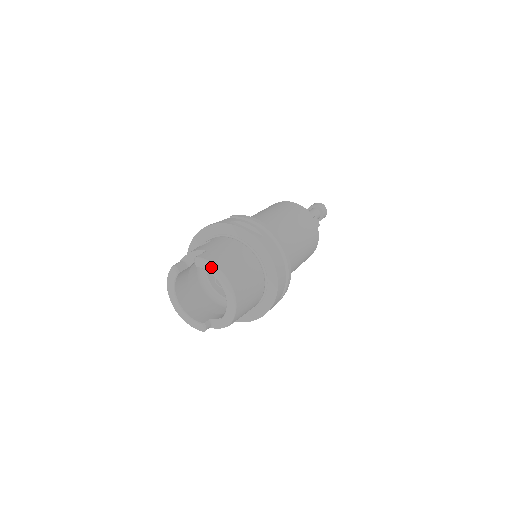
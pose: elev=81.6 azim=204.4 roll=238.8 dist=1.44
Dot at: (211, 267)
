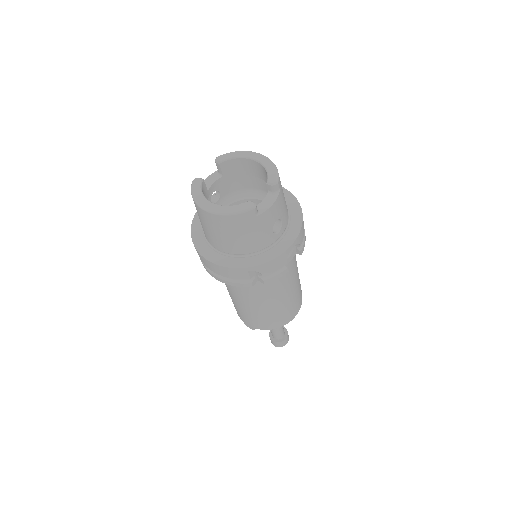
Dot at: (235, 153)
